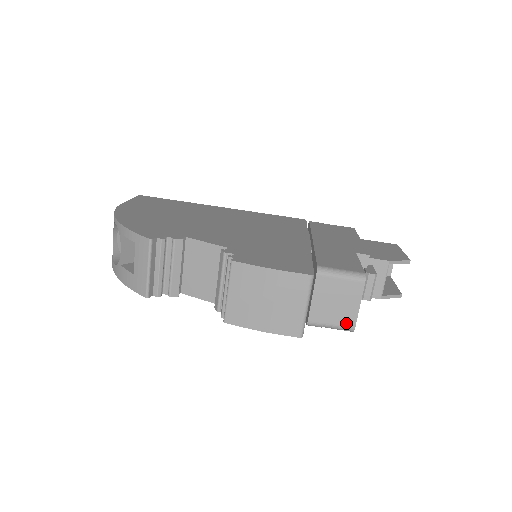
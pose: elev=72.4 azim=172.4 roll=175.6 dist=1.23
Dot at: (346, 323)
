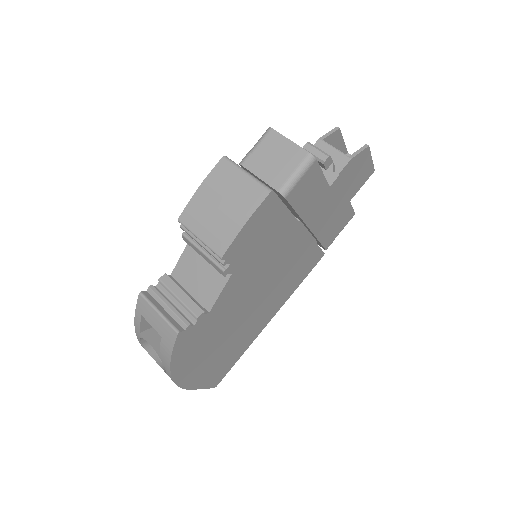
Dot at: (299, 158)
